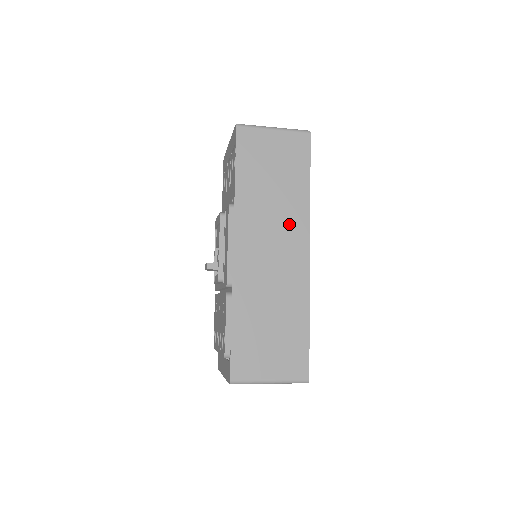
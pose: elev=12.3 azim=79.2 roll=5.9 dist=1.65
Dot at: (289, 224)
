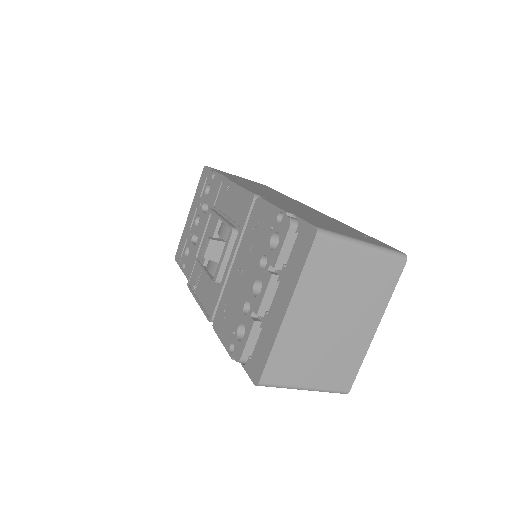
Dot at: (285, 198)
